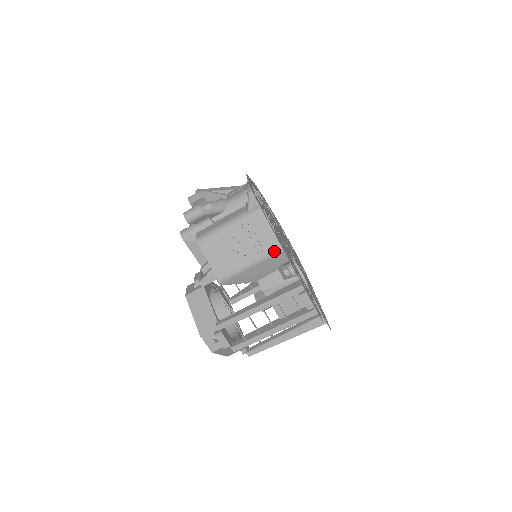
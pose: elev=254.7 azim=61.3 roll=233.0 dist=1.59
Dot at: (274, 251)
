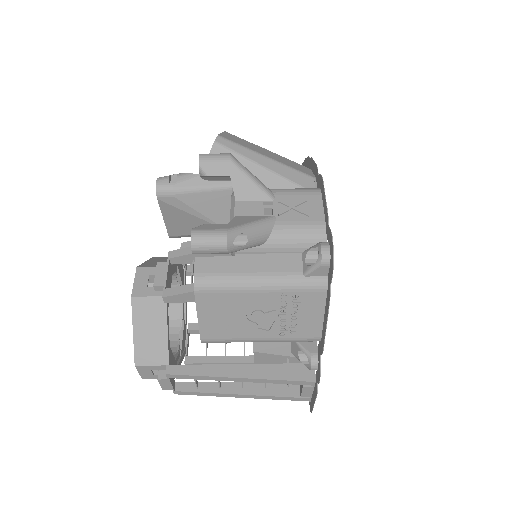
Dot at: (306, 339)
